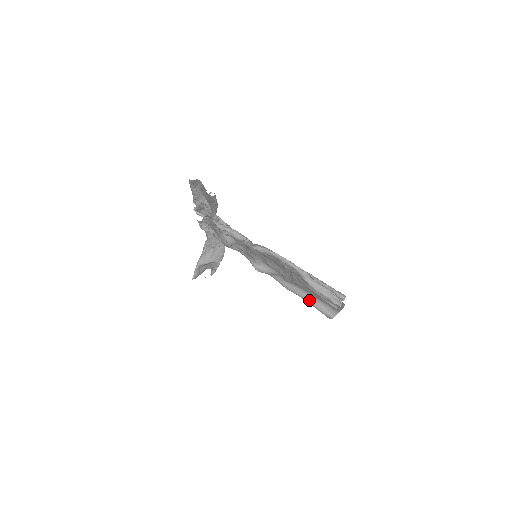
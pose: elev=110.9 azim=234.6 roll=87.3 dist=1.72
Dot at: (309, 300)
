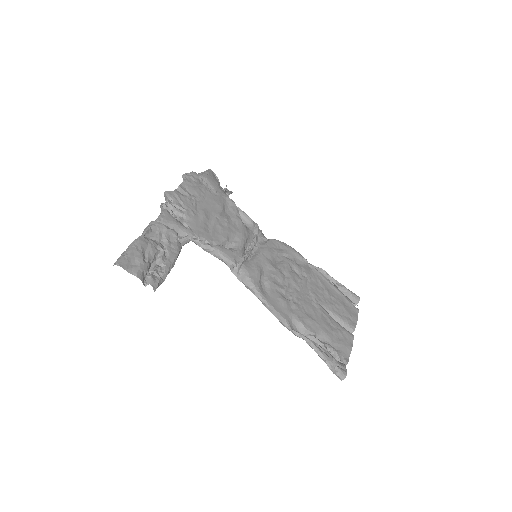
Dot at: occluded
